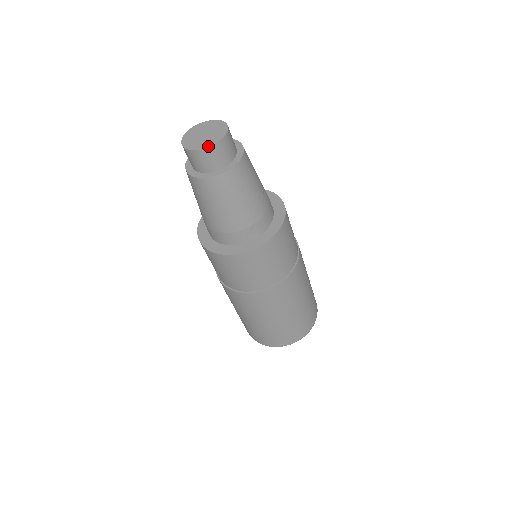
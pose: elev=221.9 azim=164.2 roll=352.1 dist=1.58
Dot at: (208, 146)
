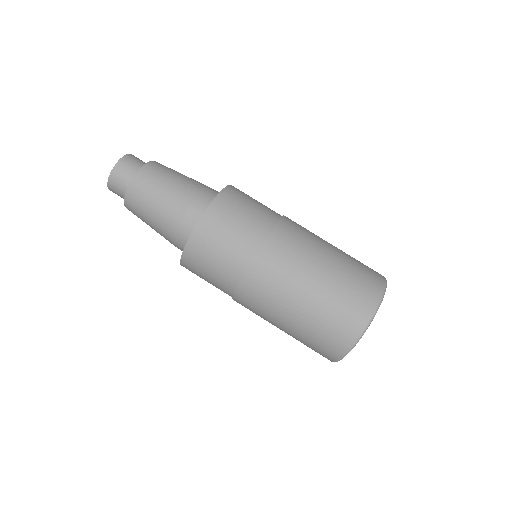
Dot at: (112, 171)
